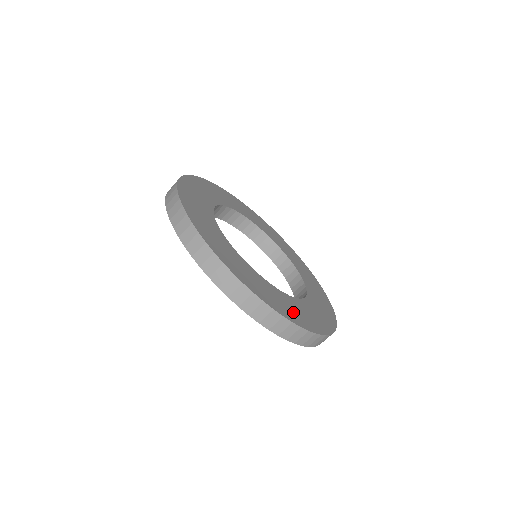
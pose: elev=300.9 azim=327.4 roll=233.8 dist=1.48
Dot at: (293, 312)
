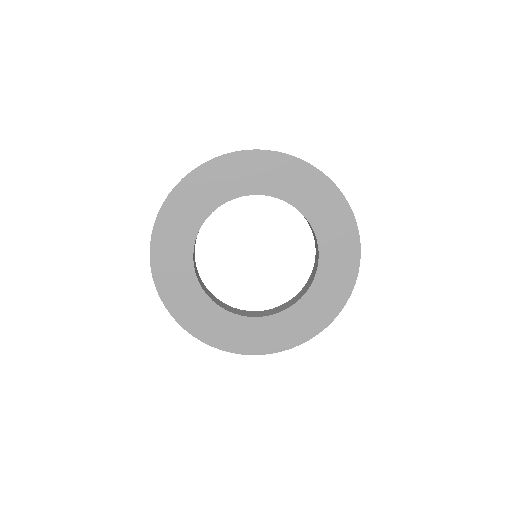
Dot at: (203, 323)
